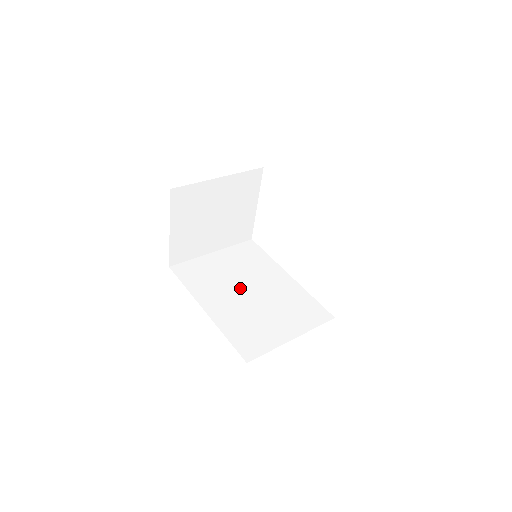
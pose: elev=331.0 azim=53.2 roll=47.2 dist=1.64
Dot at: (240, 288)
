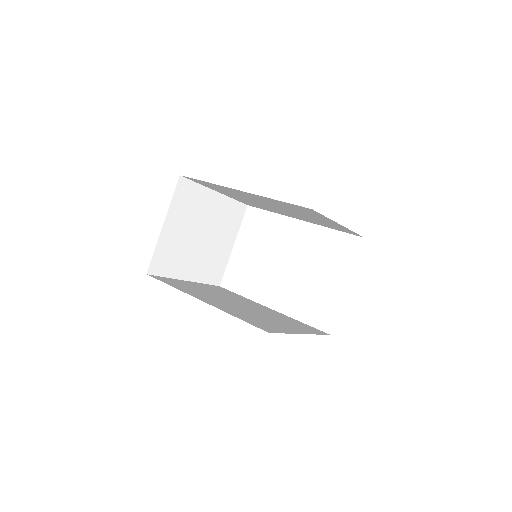
Dot at: (228, 301)
